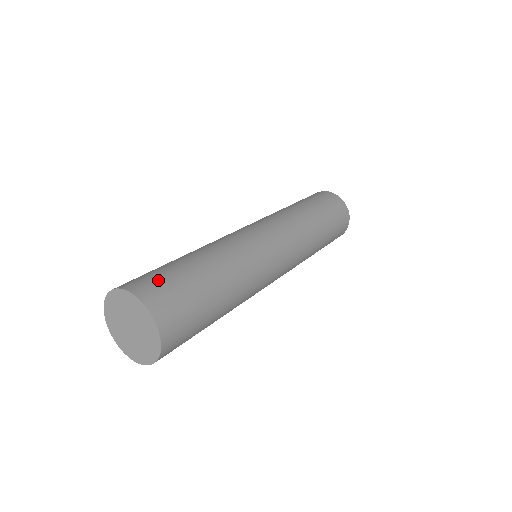
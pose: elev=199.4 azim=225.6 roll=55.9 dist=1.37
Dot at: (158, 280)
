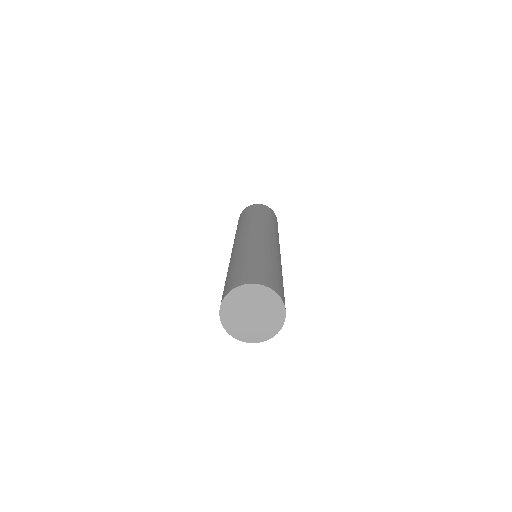
Dot at: (274, 280)
